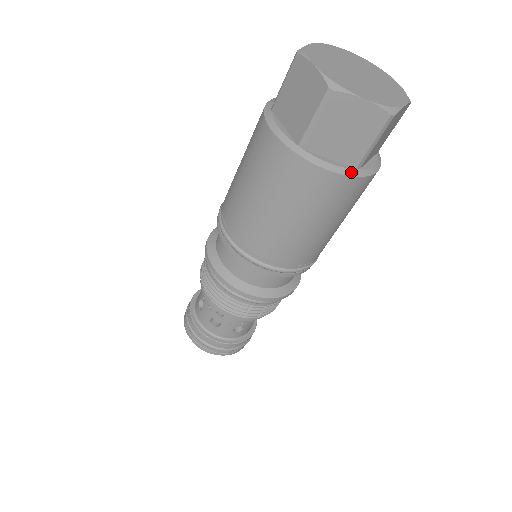
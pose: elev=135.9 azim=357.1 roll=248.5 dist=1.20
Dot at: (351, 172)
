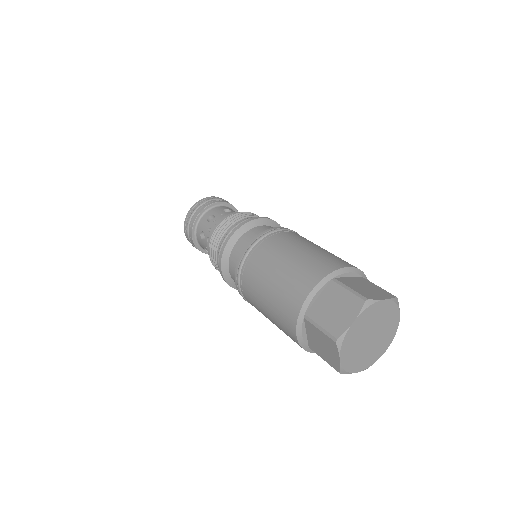
Dot at: (305, 346)
